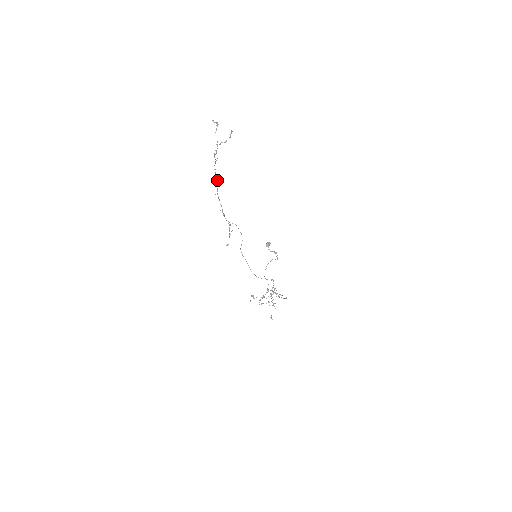
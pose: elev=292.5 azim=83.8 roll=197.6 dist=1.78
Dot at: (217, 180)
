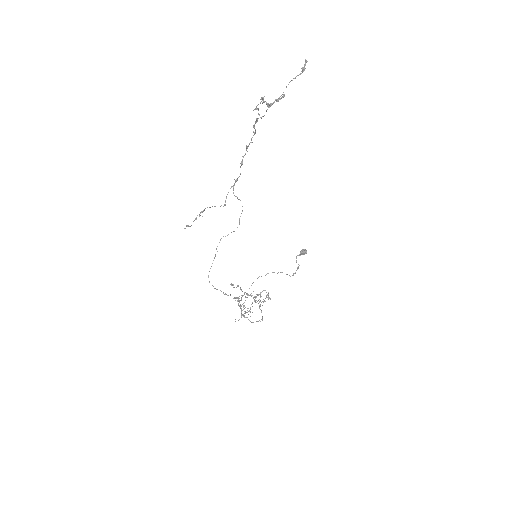
Dot at: occluded
